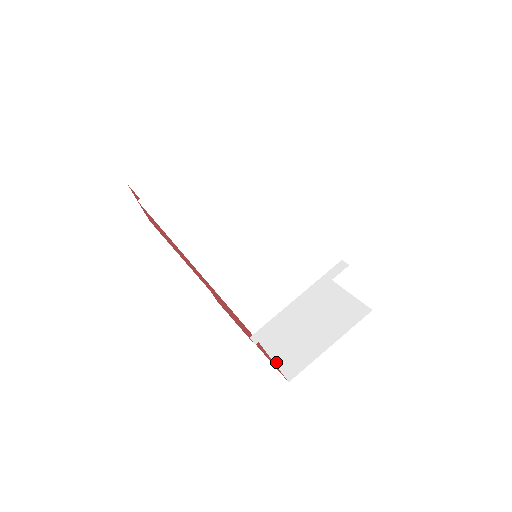
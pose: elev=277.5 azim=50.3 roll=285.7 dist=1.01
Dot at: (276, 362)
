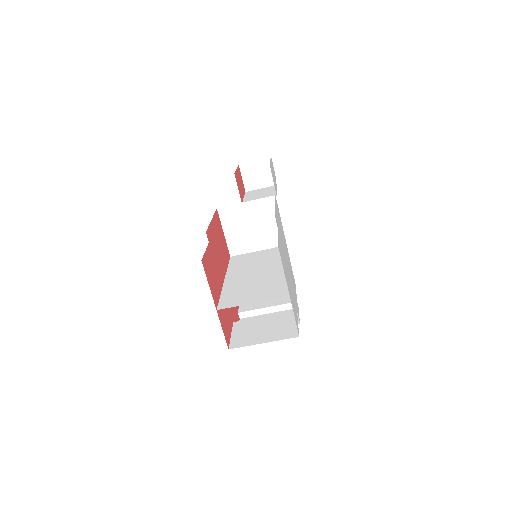
Dot at: occluded
